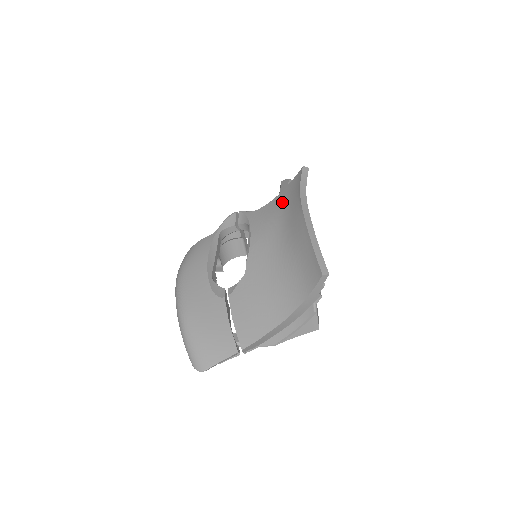
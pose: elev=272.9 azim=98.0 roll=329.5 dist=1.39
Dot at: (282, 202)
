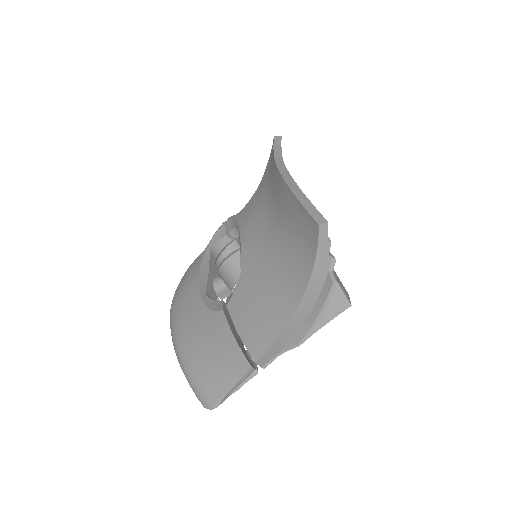
Dot at: (264, 184)
